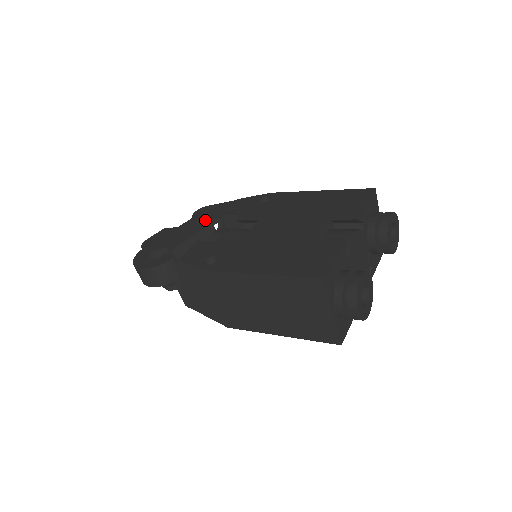
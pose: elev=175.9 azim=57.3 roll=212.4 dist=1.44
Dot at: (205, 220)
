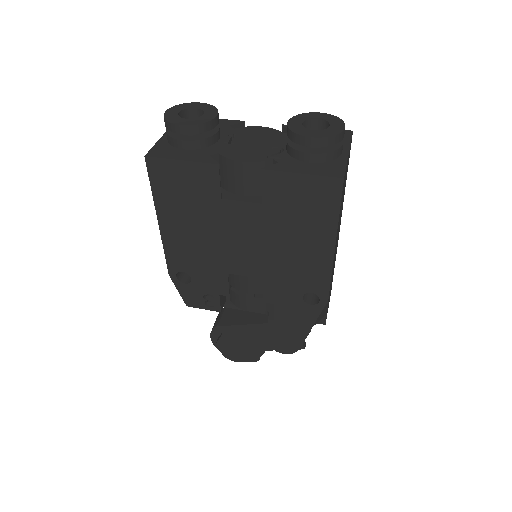
Dot at: occluded
